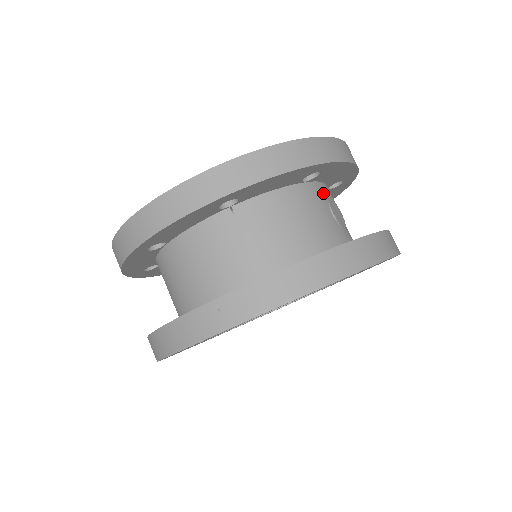
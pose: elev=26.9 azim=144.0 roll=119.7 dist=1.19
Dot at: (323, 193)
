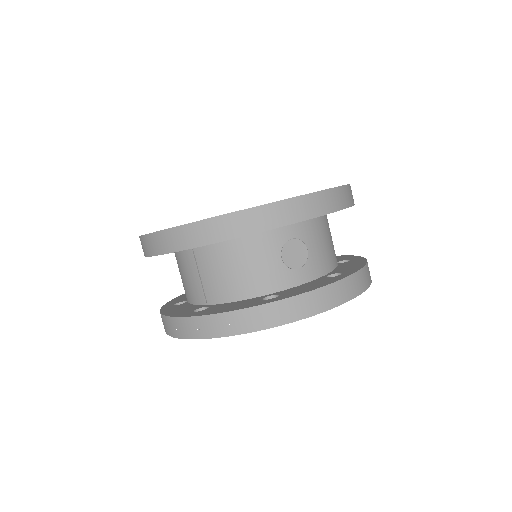
Dot at: (279, 238)
